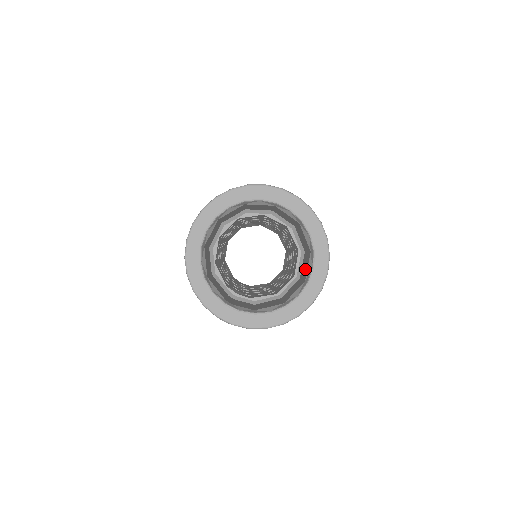
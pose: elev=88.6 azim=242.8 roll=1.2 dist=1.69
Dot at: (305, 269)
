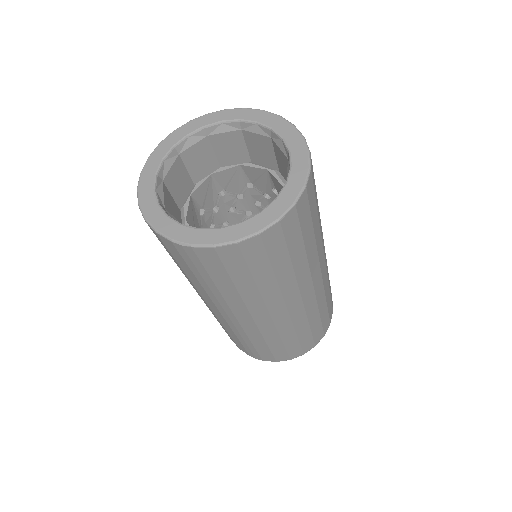
Dot at: occluded
